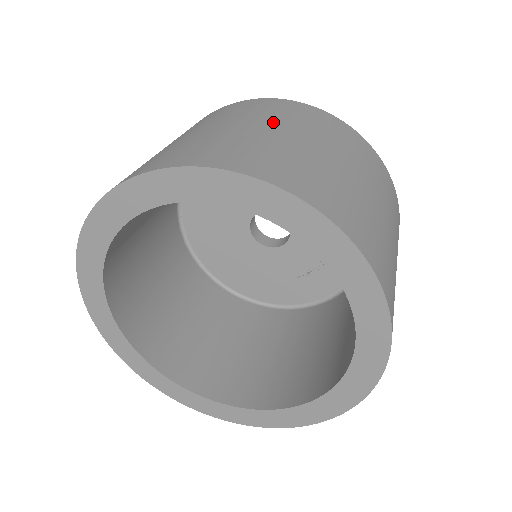
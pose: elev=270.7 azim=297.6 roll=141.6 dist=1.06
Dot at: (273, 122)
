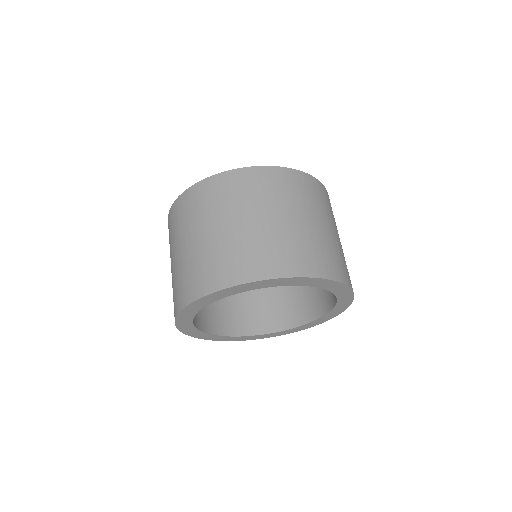
Dot at: (220, 216)
